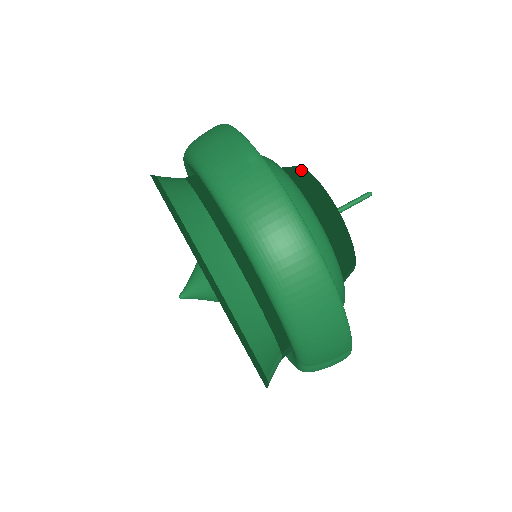
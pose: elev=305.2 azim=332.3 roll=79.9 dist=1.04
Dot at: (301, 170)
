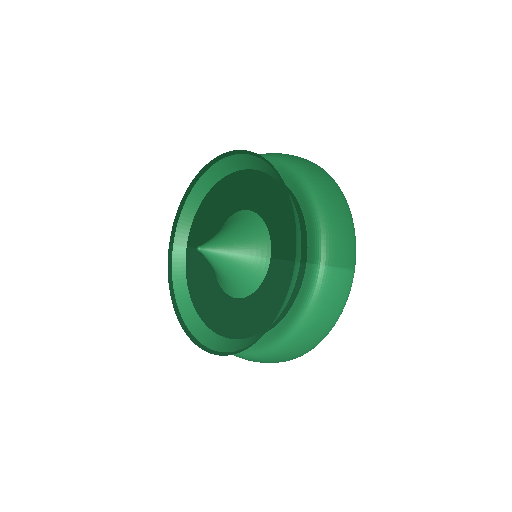
Dot at: occluded
